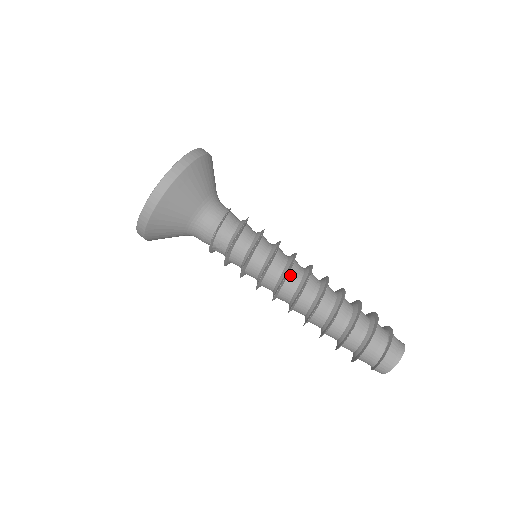
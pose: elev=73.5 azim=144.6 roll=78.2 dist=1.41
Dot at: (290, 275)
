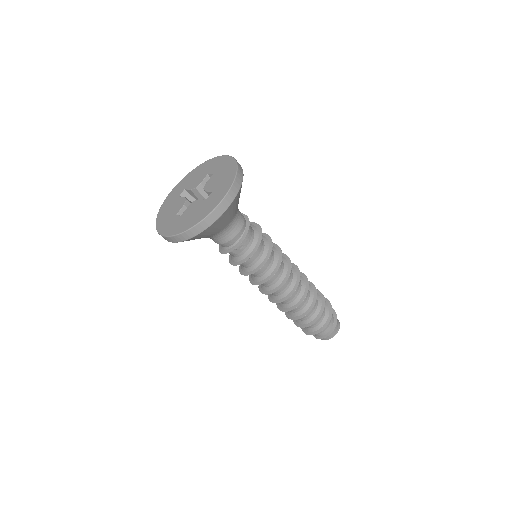
Dot at: occluded
